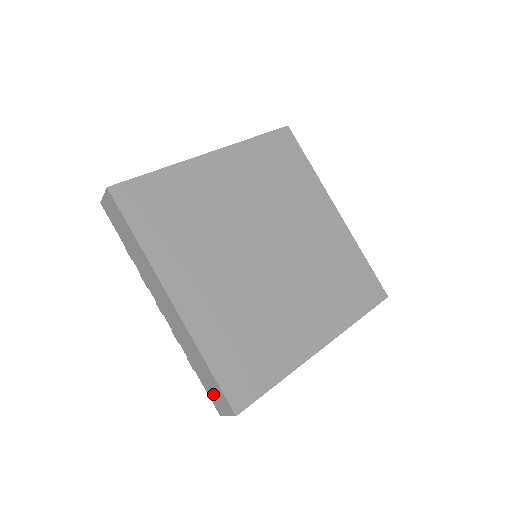
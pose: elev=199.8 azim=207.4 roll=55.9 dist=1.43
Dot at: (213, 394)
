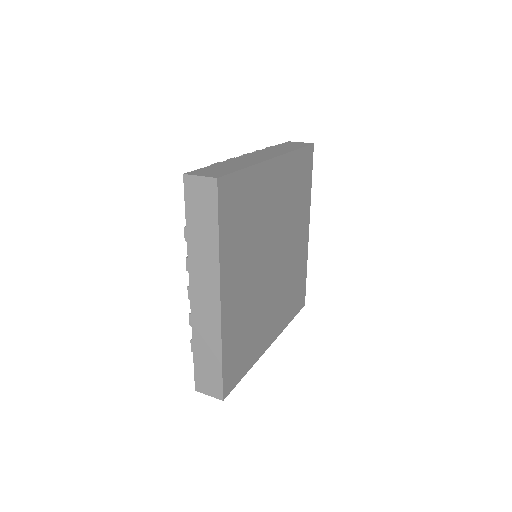
Dot at: (204, 376)
